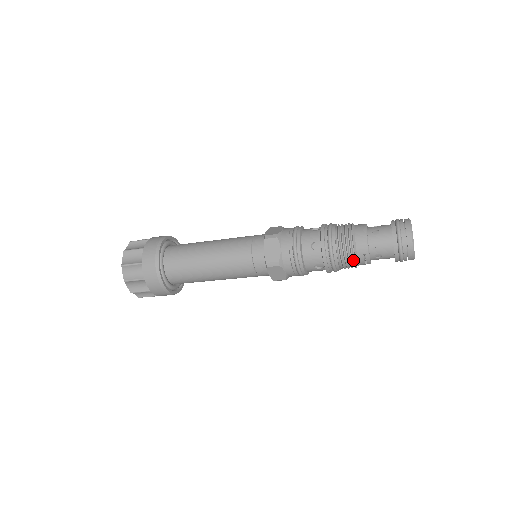
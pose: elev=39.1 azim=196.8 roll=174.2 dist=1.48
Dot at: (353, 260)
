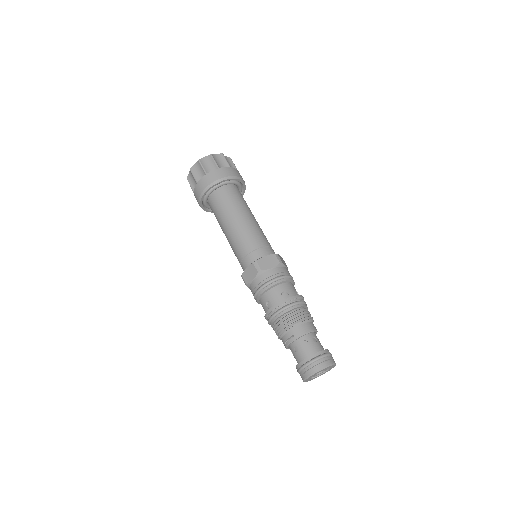
Dot at: (285, 329)
